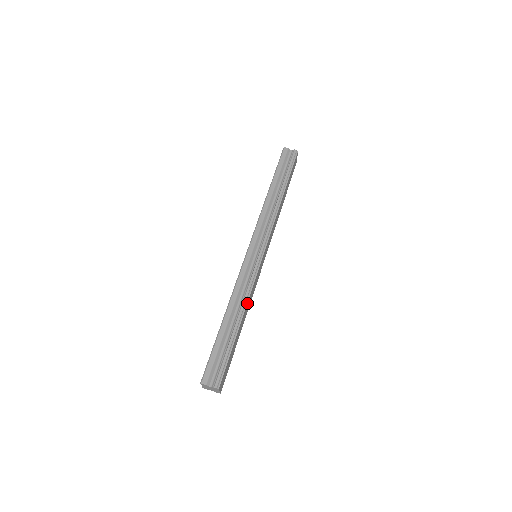
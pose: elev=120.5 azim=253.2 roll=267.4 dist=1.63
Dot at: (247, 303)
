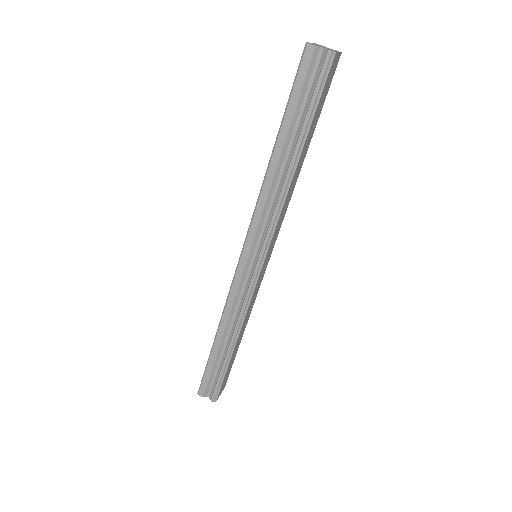
Dot at: (241, 327)
